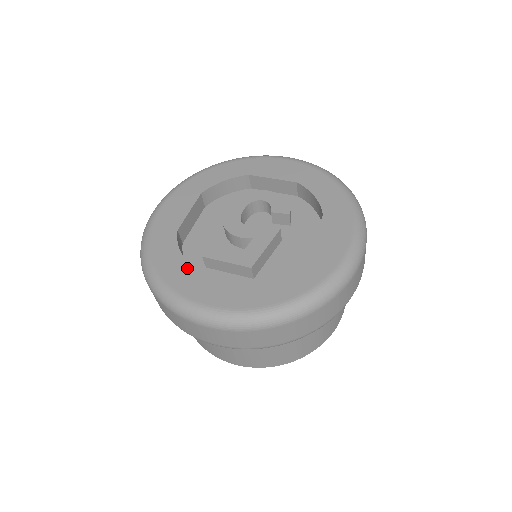
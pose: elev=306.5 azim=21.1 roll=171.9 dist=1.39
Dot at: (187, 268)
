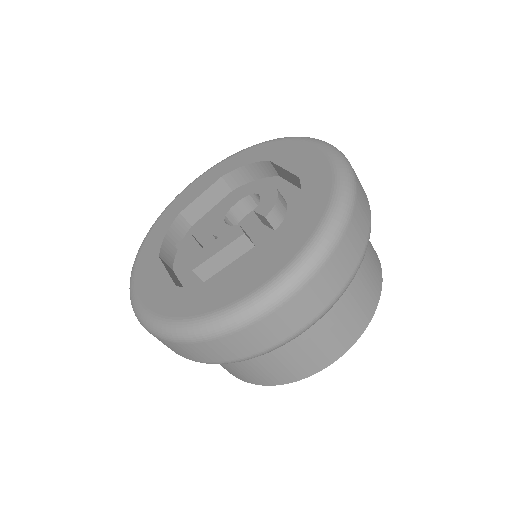
Dot at: (156, 254)
